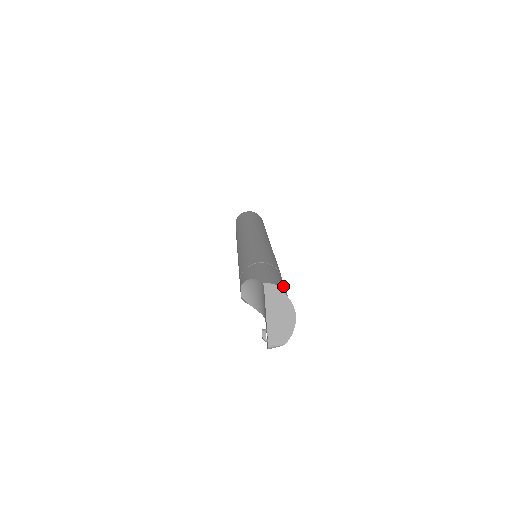
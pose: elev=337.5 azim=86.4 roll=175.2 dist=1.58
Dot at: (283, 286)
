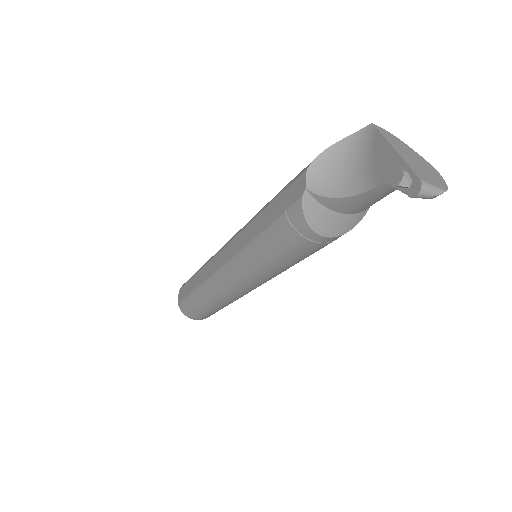
Dot at: occluded
